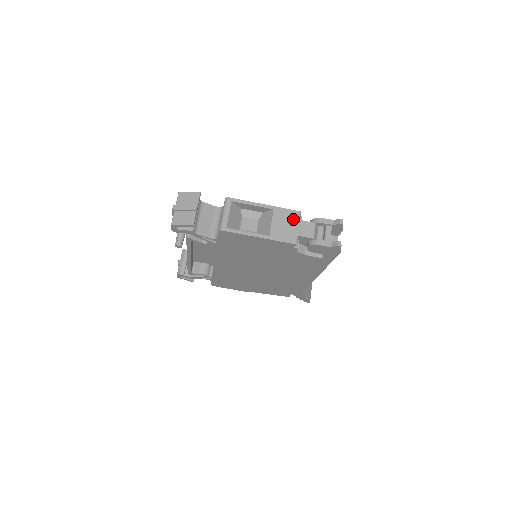
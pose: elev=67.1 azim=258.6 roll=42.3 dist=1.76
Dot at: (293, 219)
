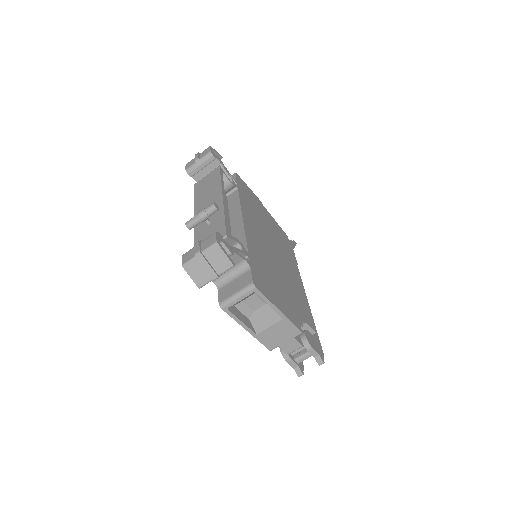
Dot at: (290, 335)
